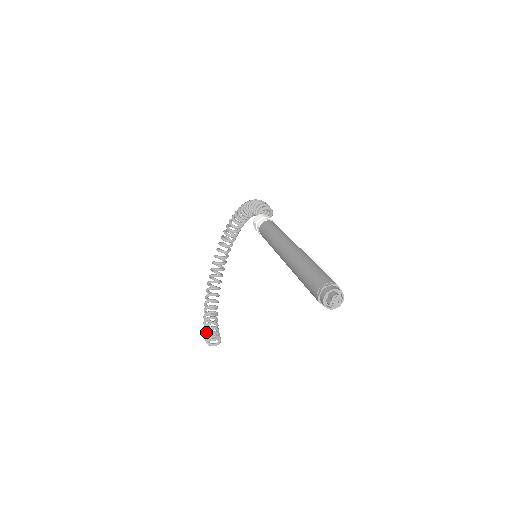
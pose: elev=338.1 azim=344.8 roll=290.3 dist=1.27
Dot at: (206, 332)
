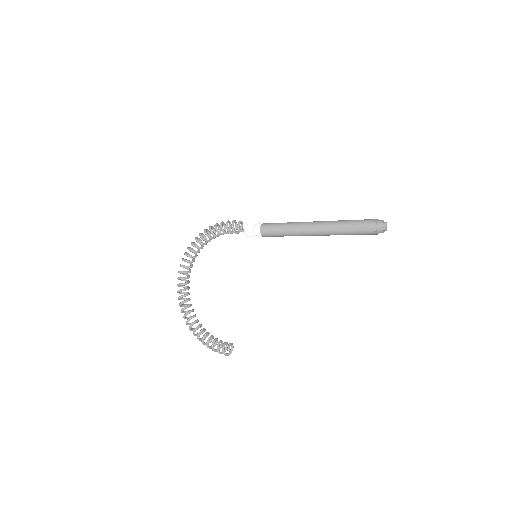
Dot at: (218, 347)
